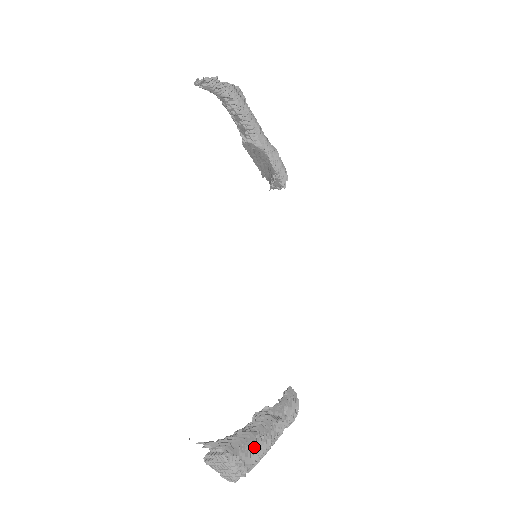
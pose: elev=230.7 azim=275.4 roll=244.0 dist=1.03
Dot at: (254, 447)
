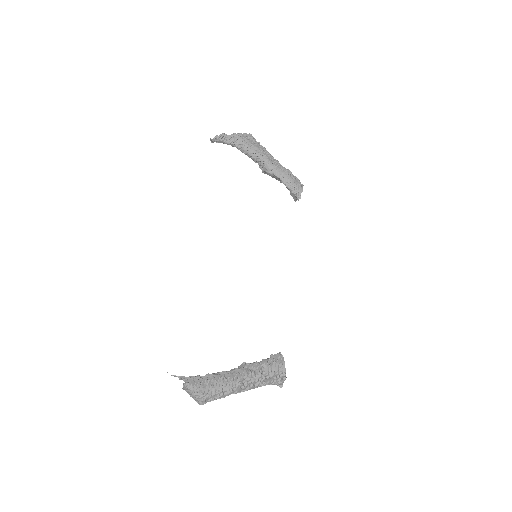
Dot at: (215, 384)
